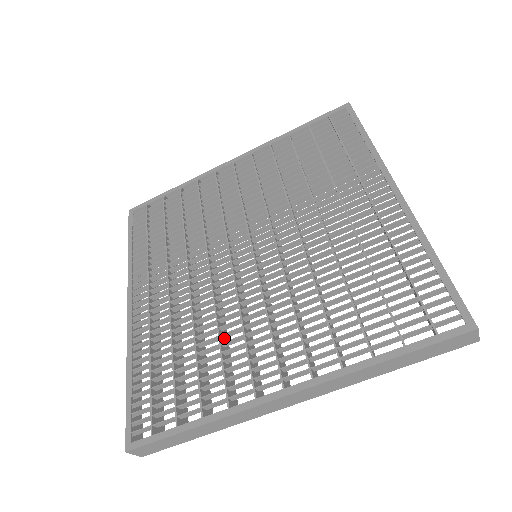
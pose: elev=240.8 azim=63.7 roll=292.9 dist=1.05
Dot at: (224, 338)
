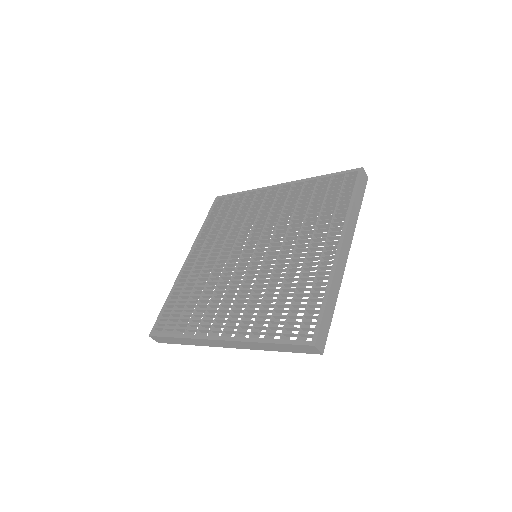
Dot at: (216, 298)
